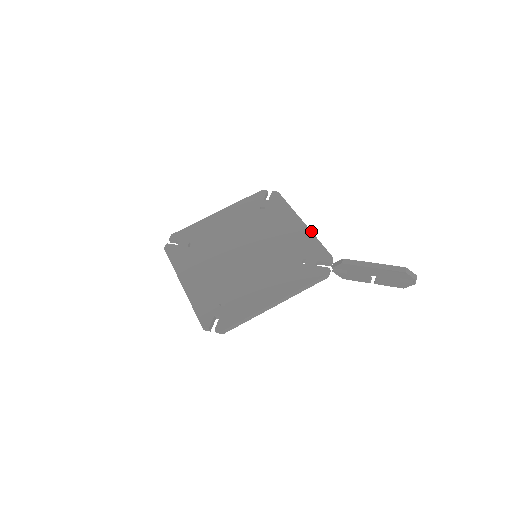
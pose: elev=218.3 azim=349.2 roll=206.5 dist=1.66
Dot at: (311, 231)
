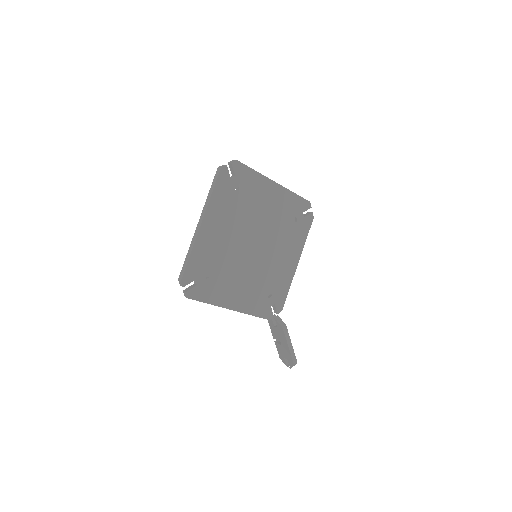
Dot at: occluded
